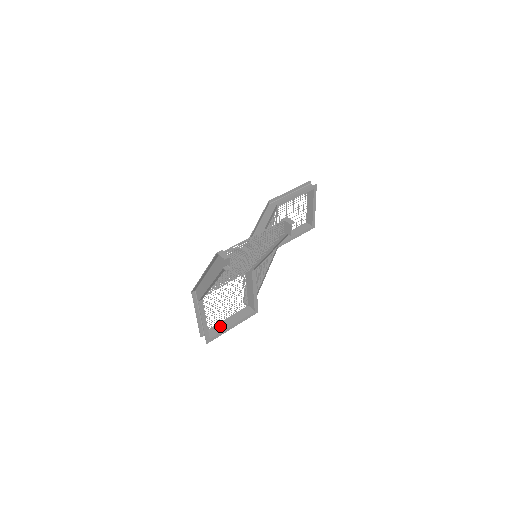
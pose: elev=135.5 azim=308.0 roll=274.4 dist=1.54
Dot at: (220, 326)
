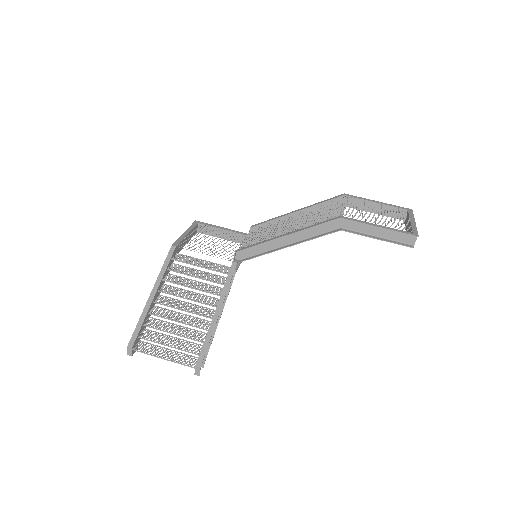
Dot at: occluded
